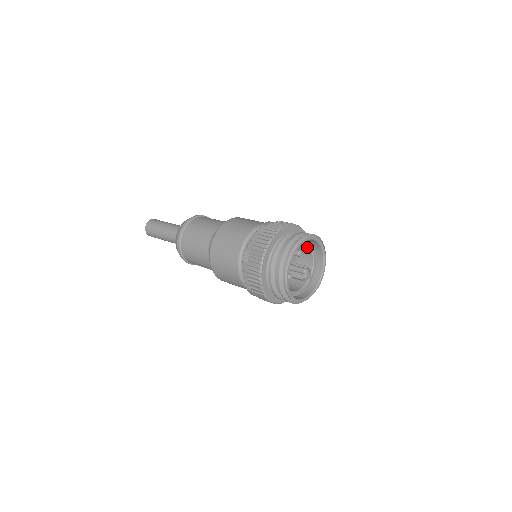
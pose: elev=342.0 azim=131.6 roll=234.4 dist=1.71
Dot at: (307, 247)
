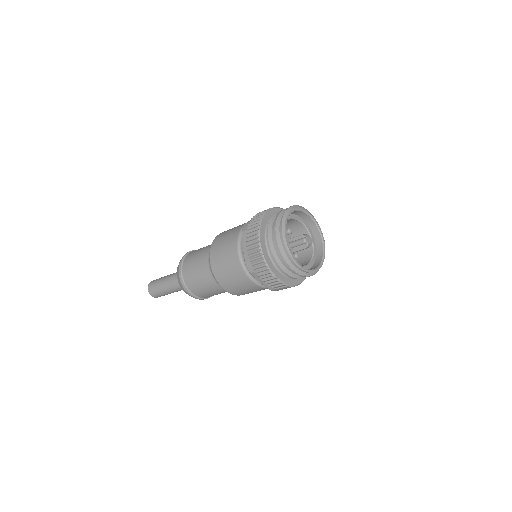
Dot at: (291, 220)
